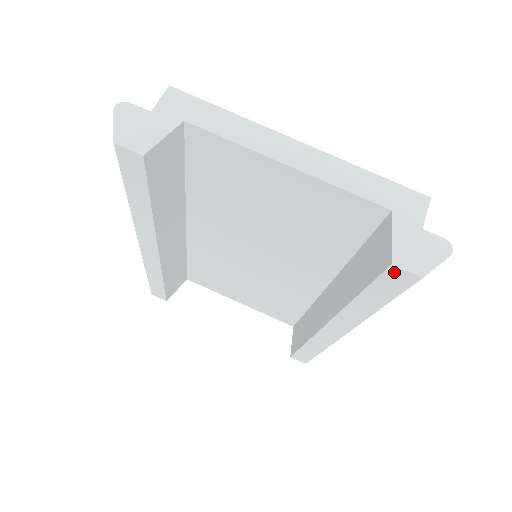
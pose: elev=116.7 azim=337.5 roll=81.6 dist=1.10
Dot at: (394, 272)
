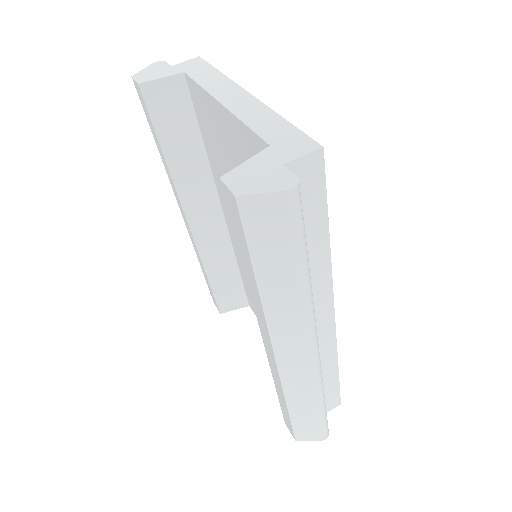
Dot at: (226, 193)
